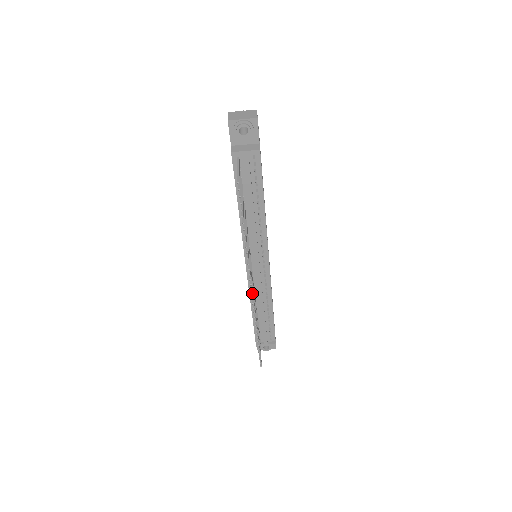
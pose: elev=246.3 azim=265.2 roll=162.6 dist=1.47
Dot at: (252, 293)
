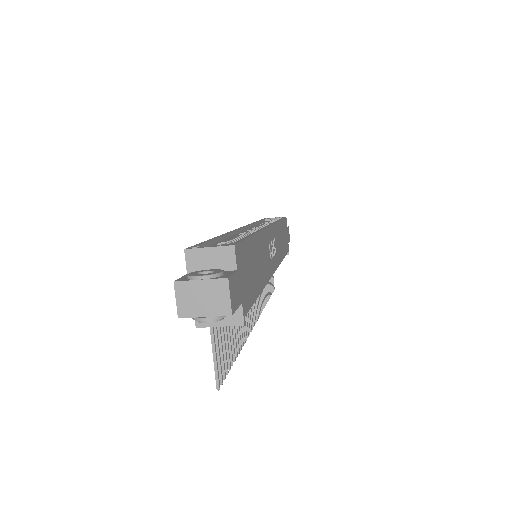
Dot at: (256, 320)
